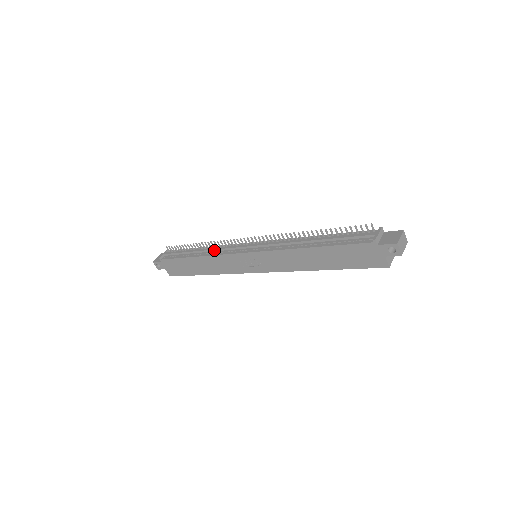
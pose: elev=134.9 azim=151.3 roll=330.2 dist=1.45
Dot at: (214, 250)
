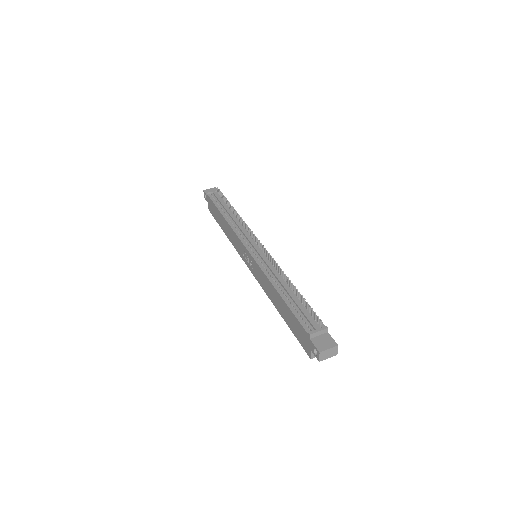
Dot at: (236, 224)
